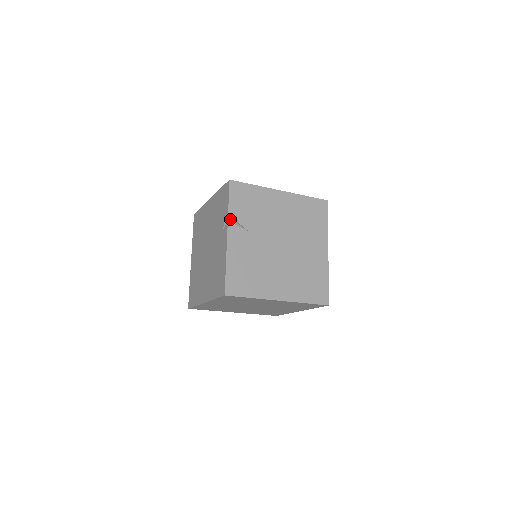
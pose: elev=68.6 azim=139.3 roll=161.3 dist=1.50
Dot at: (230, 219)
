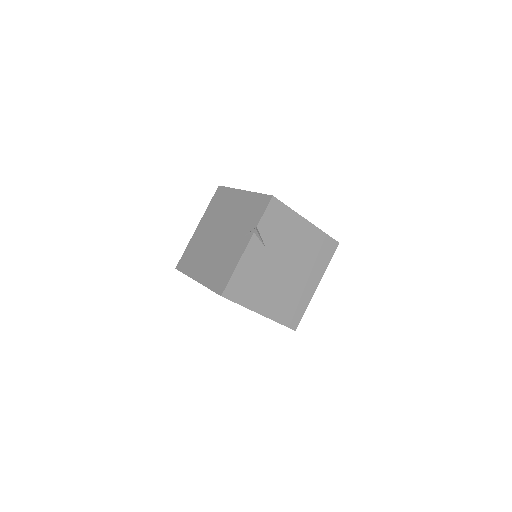
Dot at: (257, 232)
